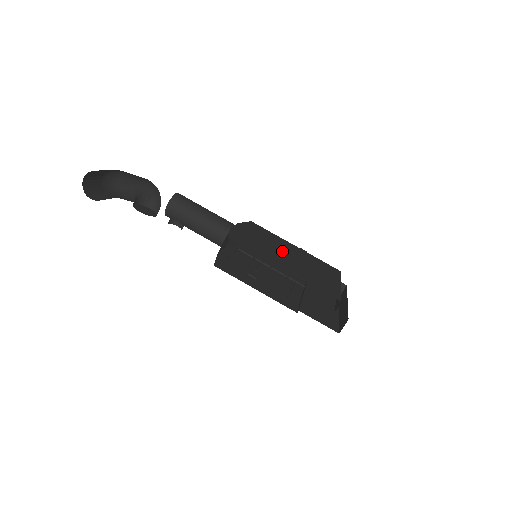
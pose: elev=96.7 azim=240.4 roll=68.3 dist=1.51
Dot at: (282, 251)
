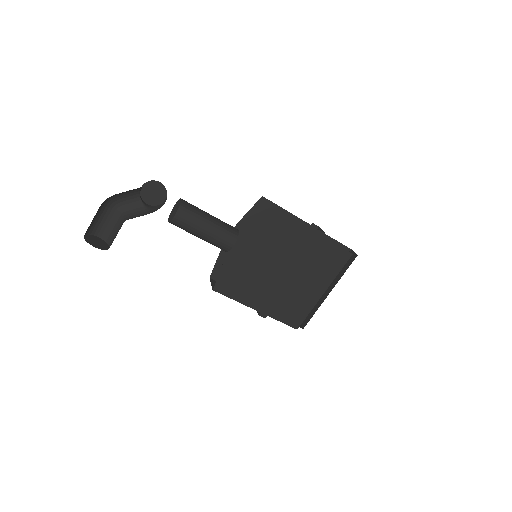
Dot at: (277, 267)
